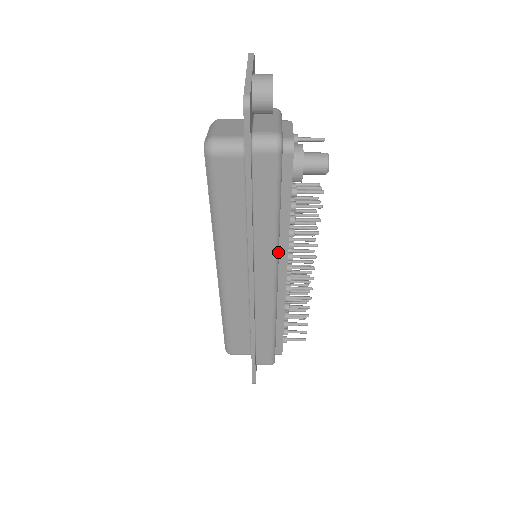
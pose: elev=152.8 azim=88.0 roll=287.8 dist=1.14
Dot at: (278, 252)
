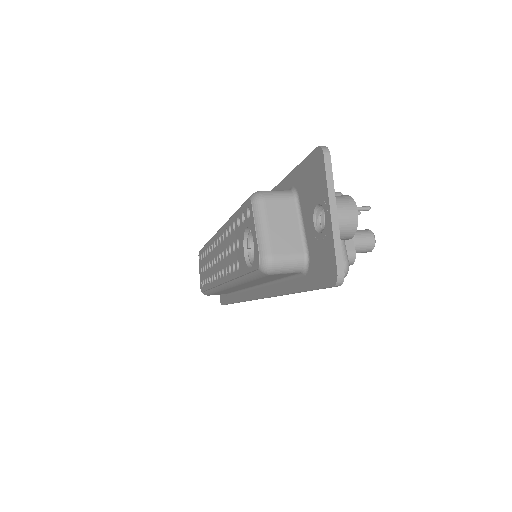
Dot at: occluded
